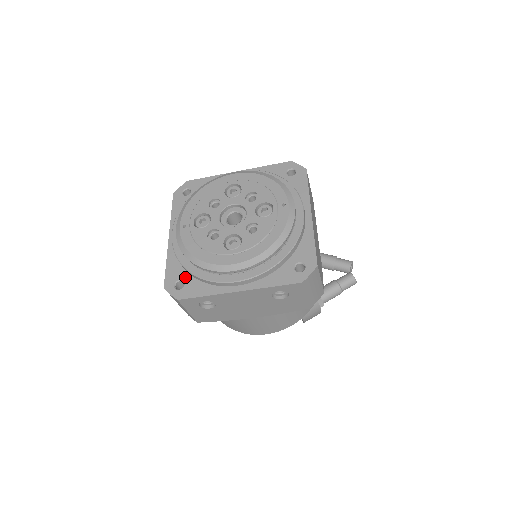
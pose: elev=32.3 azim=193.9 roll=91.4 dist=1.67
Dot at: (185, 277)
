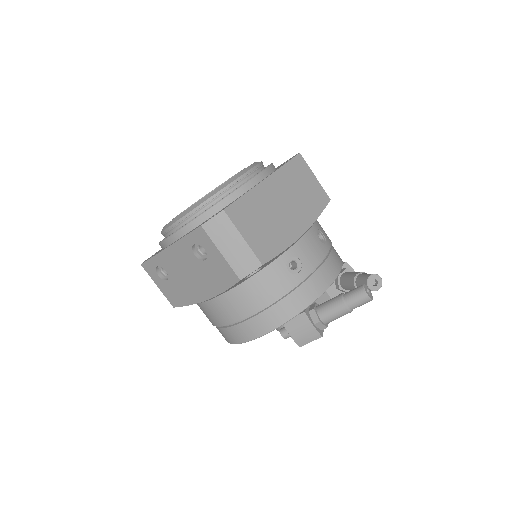
Dot at: occluded
